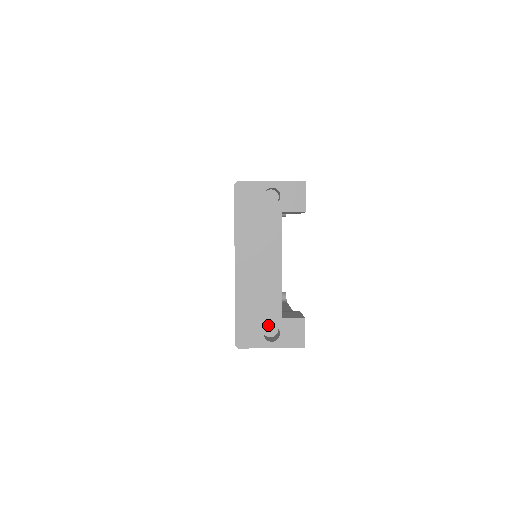
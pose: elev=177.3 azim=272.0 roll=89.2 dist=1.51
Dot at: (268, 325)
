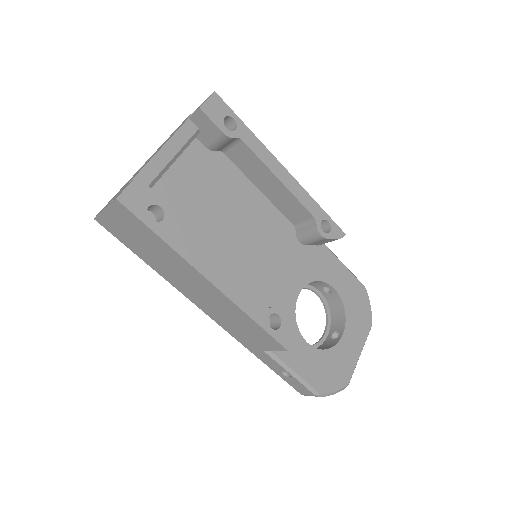
Dot at: occluded
